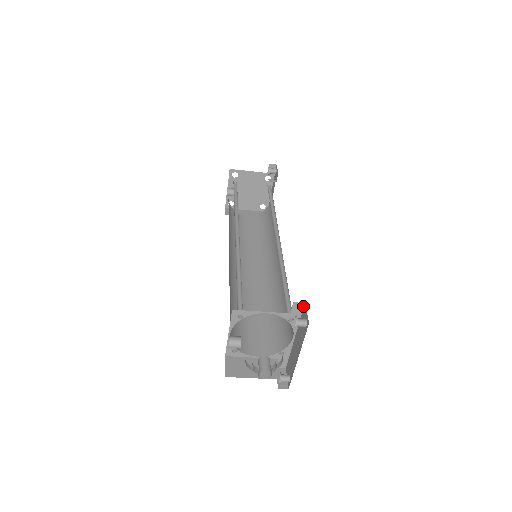
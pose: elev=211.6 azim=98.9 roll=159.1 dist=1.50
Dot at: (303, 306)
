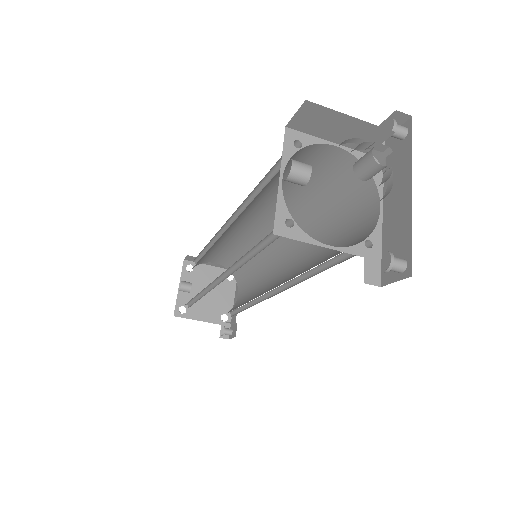
Dot at: occluded
